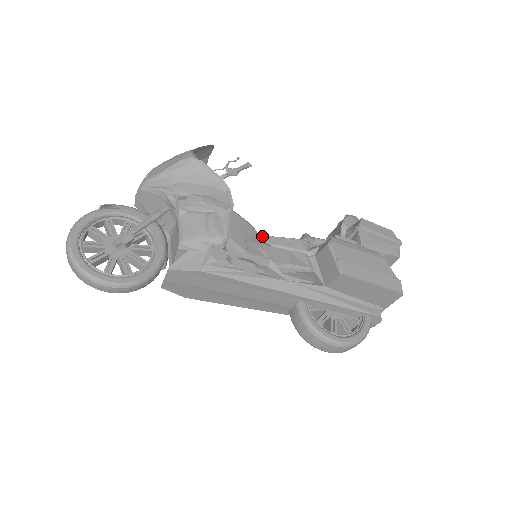
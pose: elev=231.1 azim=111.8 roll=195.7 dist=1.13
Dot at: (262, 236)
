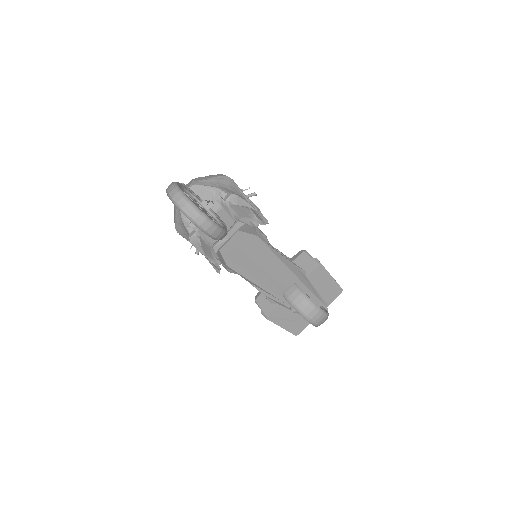
Dot at: occluded
